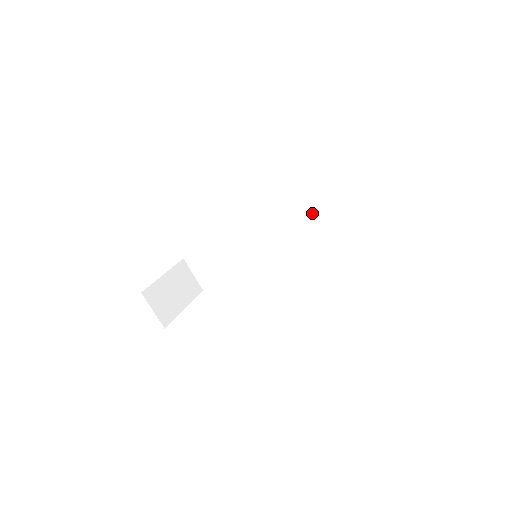
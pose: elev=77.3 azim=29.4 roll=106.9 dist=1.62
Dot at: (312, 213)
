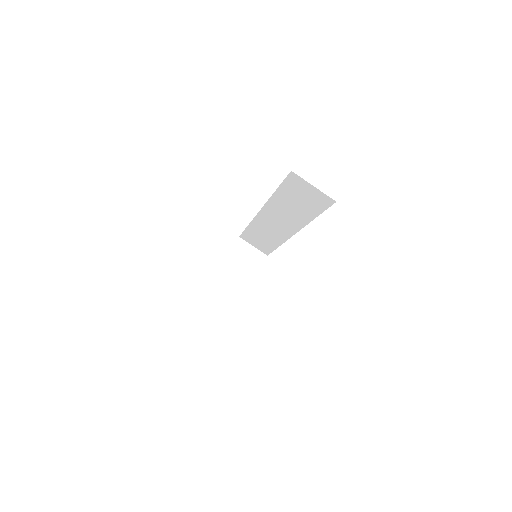
Dot at: (286, 203)
